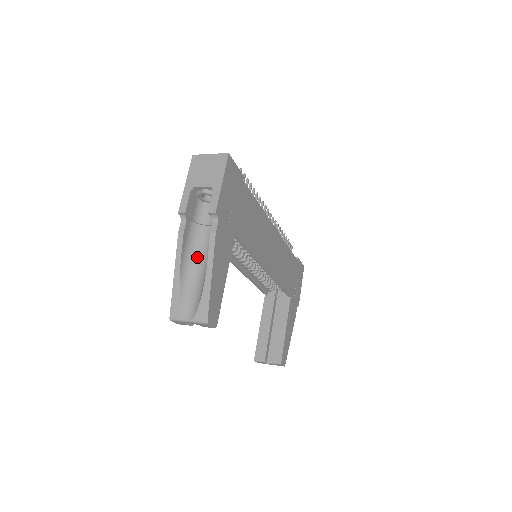
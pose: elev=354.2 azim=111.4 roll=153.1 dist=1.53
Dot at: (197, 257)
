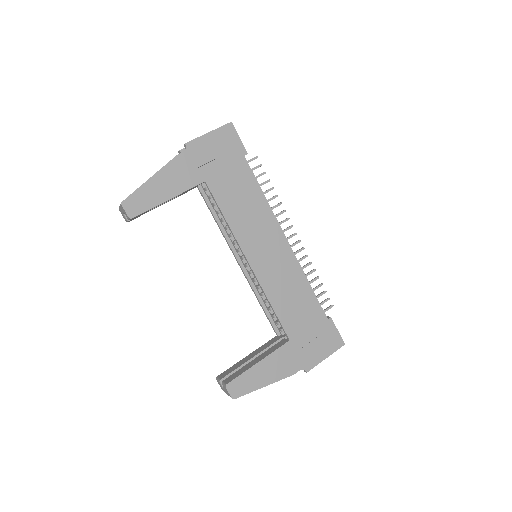
Dot at: occluded
